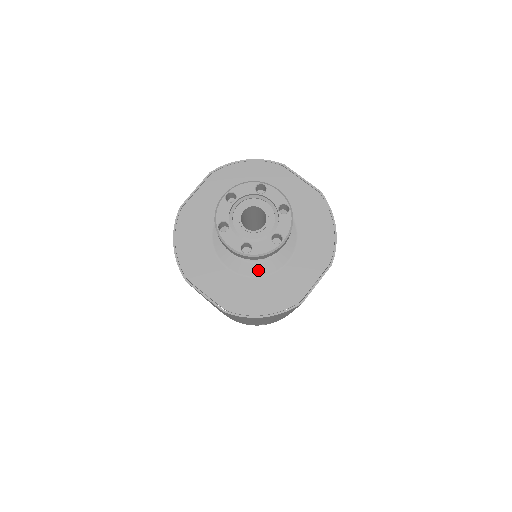
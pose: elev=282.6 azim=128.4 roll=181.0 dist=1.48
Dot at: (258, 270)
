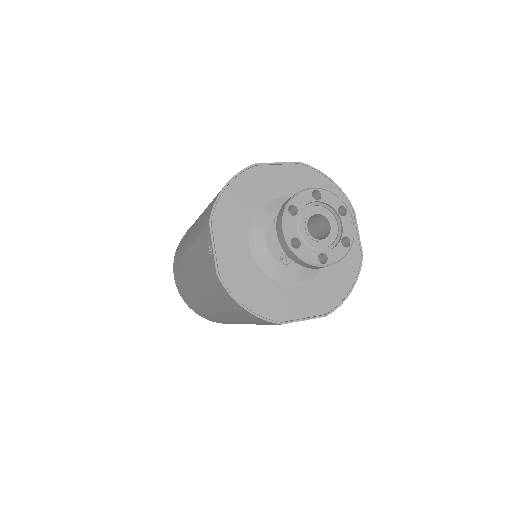
Dot at: (271, 268)
